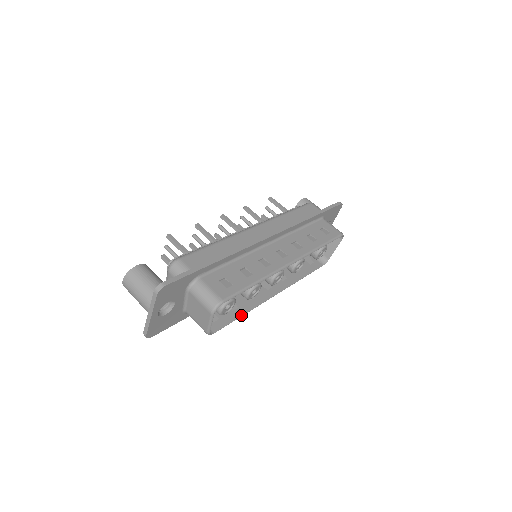
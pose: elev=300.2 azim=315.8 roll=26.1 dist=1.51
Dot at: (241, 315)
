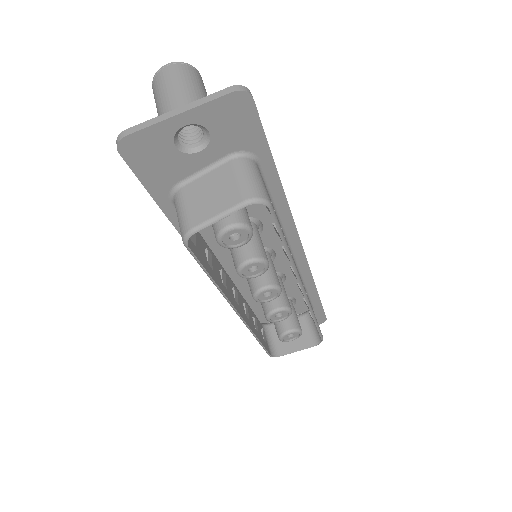
Dot at: (213, 278)
